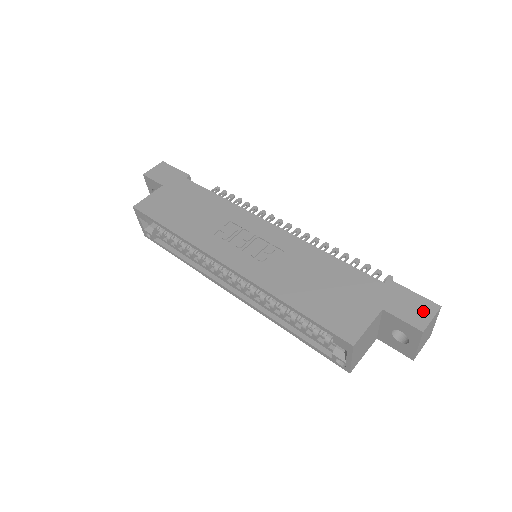
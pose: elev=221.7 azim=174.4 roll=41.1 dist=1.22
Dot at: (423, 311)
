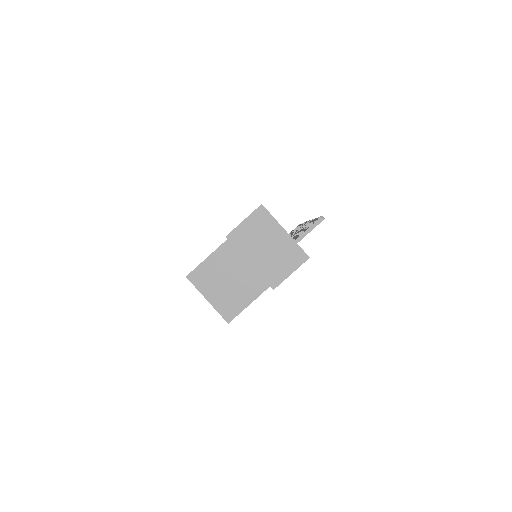
Dot at: occluded
